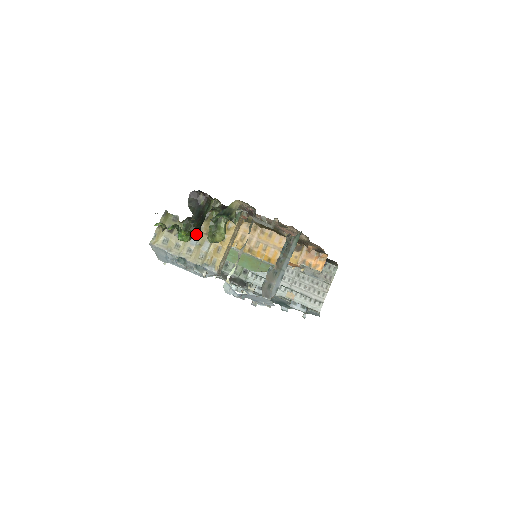
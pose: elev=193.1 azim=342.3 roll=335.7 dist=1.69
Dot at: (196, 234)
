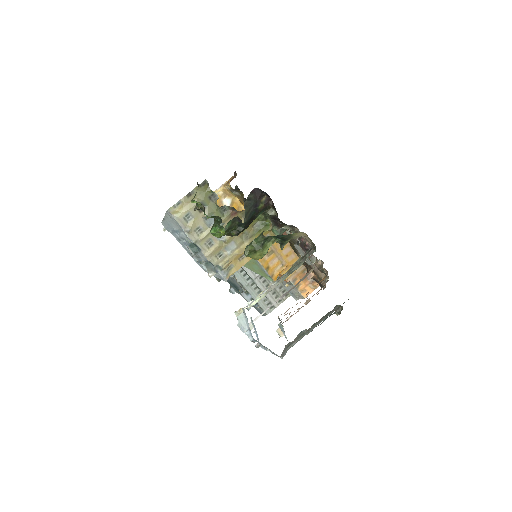
Dot at: (232, 235)
